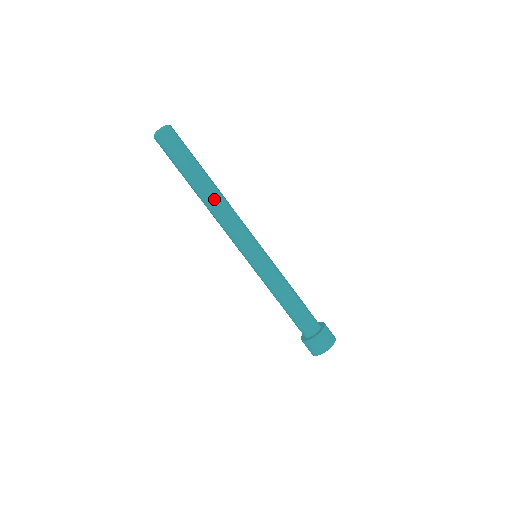
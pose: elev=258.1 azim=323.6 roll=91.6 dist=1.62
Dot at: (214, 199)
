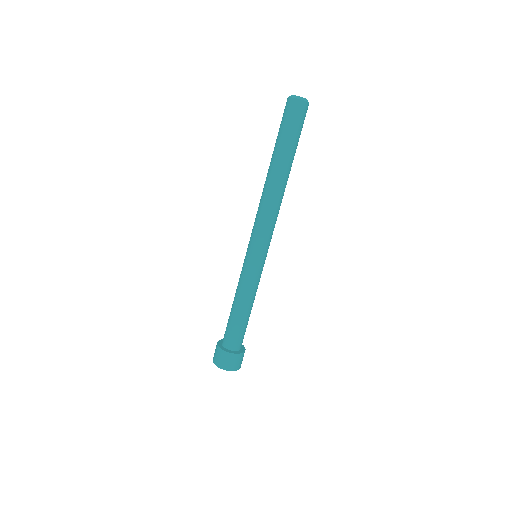
Dot at: (269, 185)
